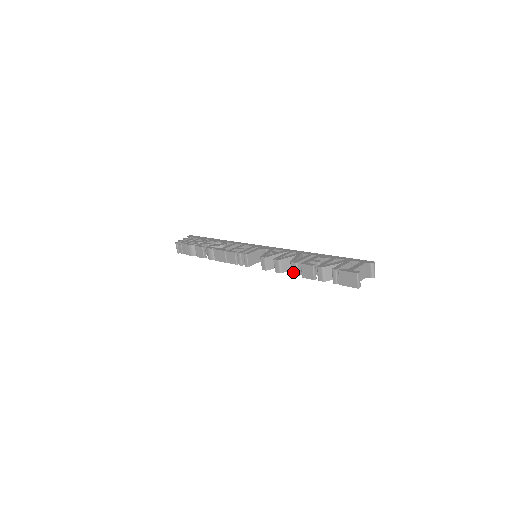
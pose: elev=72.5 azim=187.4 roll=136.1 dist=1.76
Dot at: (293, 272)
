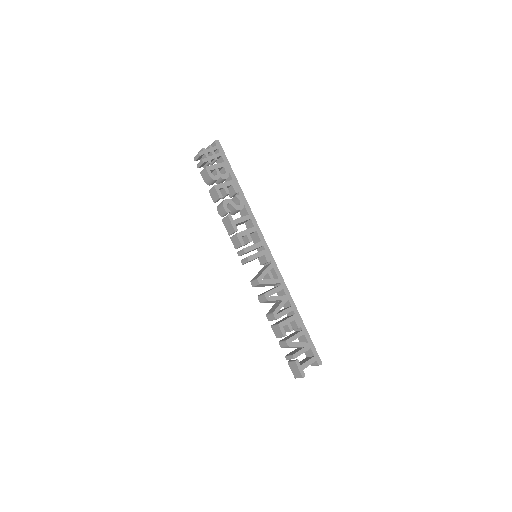
Dot at: (269, 317)
